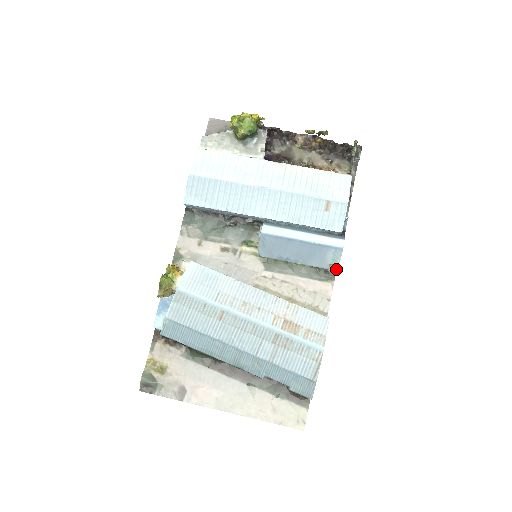
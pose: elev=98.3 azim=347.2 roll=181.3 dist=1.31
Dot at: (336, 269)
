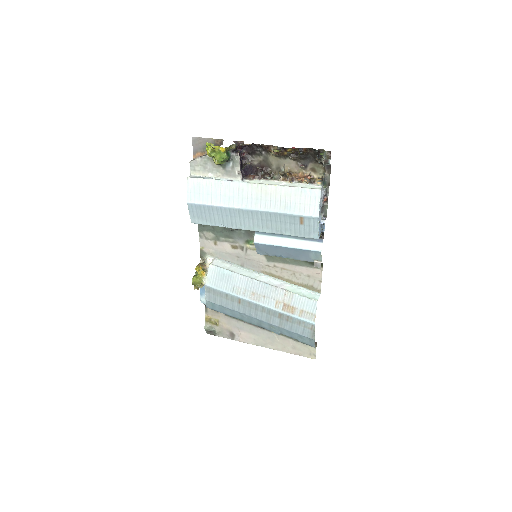
Dot at: (319, 265)
